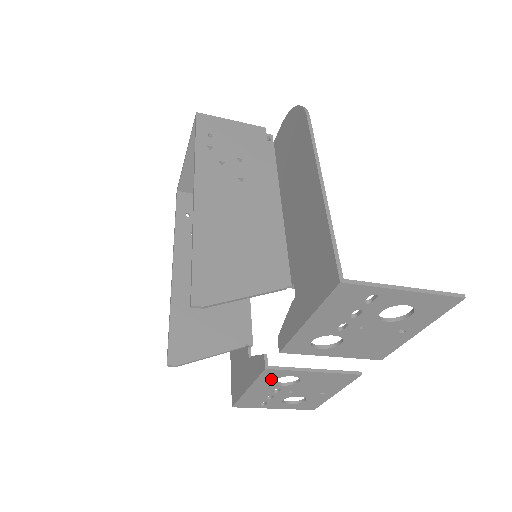
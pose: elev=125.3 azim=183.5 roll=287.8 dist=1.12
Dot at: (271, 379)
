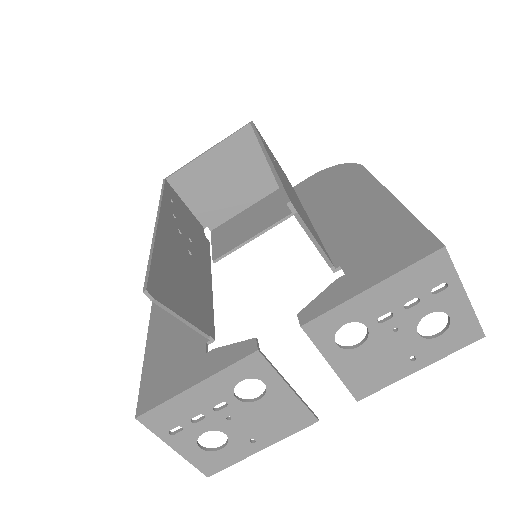
Dot at: (240, 376)
